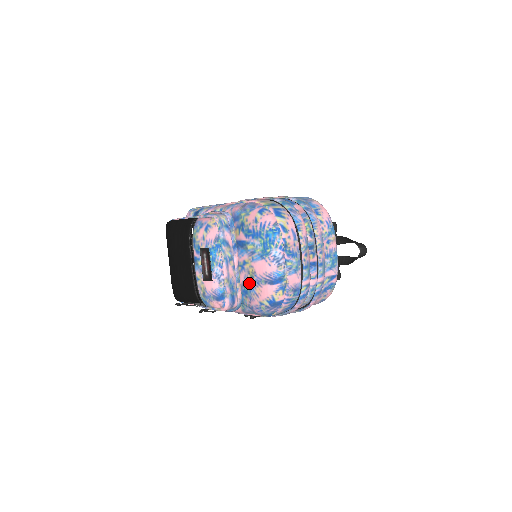
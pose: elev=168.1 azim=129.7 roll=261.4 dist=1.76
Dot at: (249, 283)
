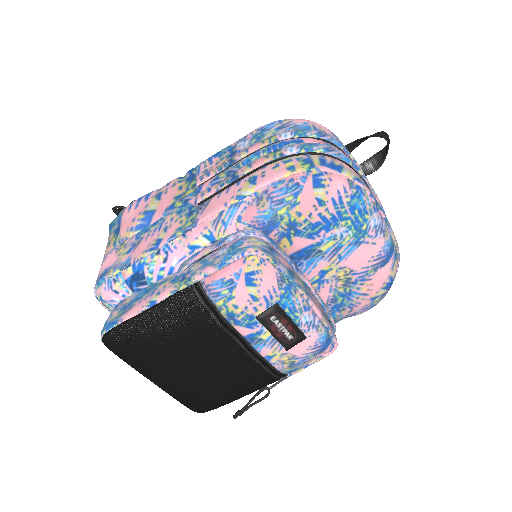
Dot at: (344, 291)
